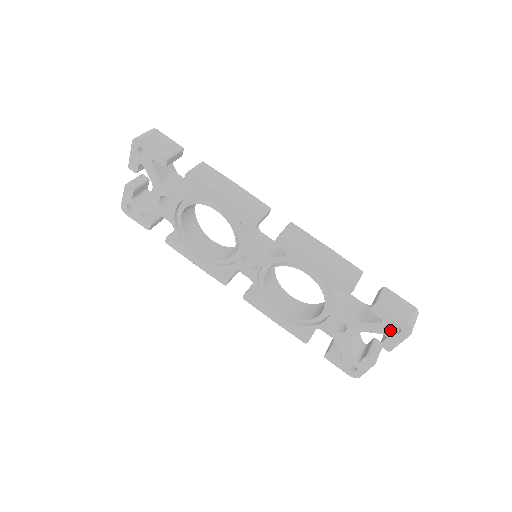
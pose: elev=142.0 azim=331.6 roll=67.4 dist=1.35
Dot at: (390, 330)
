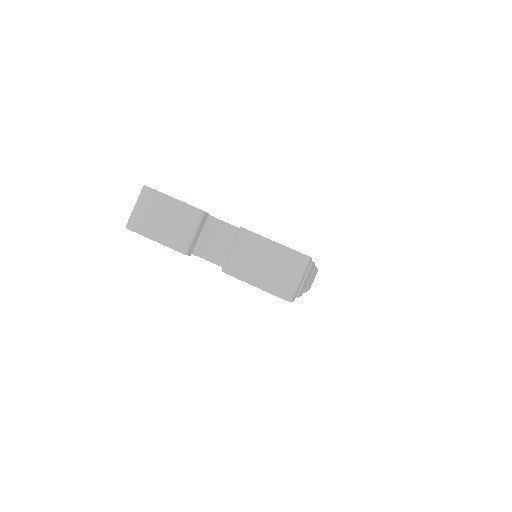
Dot at: occluded
